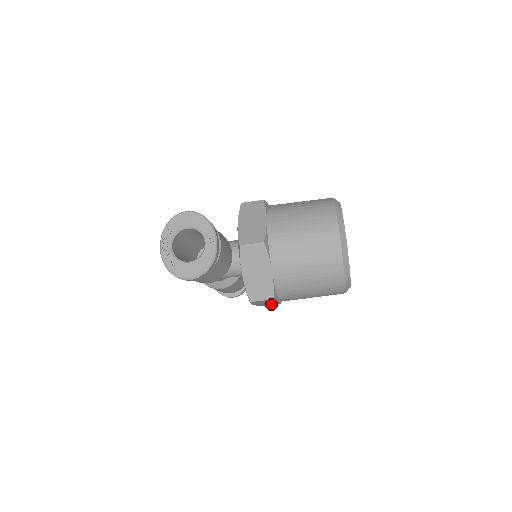
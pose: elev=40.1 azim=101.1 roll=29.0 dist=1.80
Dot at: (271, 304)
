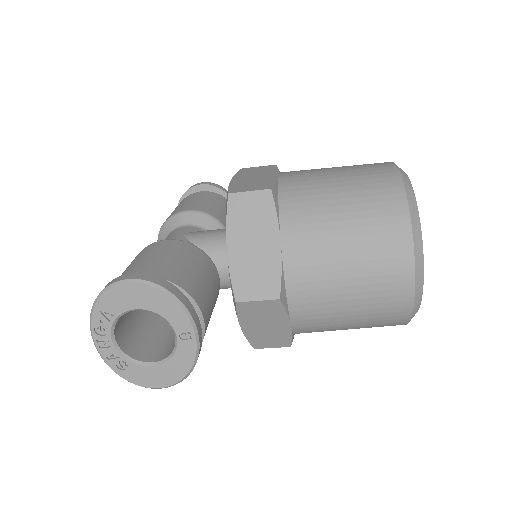
Dot at: occluded
